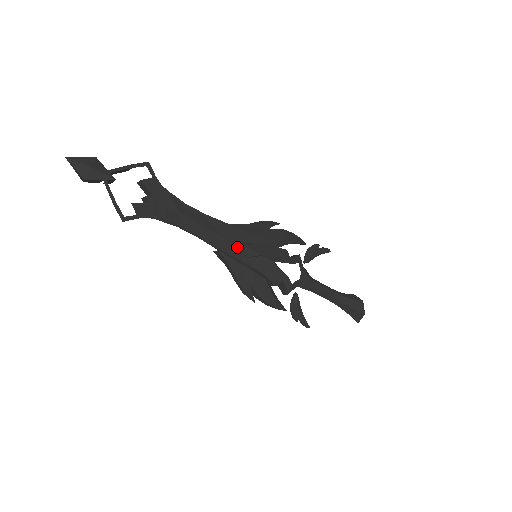
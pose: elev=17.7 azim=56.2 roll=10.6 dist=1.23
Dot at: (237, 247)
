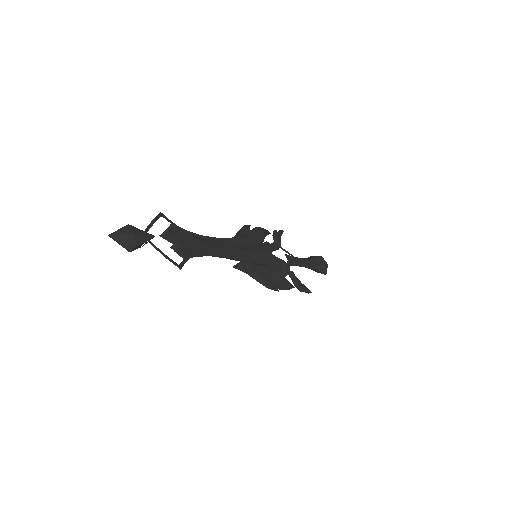
Dot at: (246, 254)
